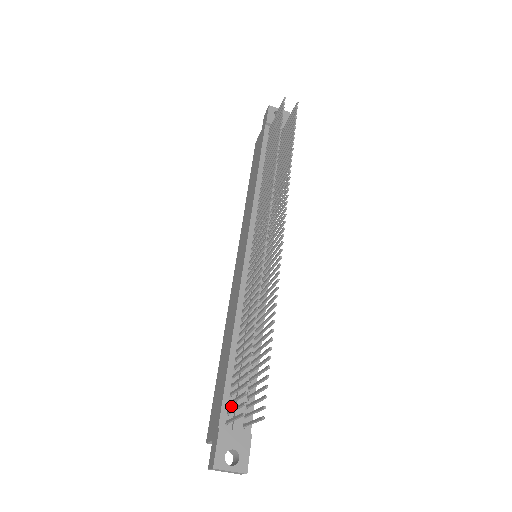
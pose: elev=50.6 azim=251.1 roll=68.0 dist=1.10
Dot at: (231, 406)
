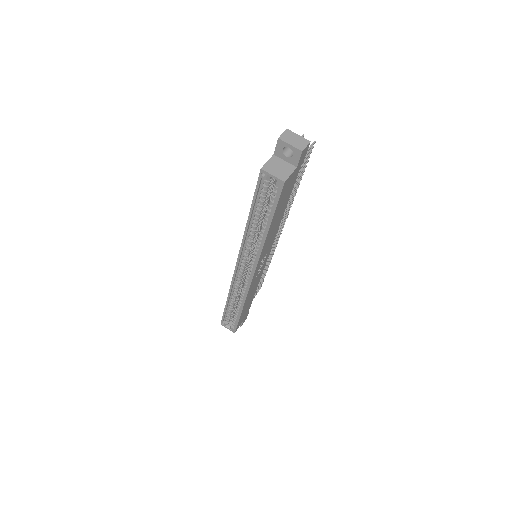
Dot at: occluded
